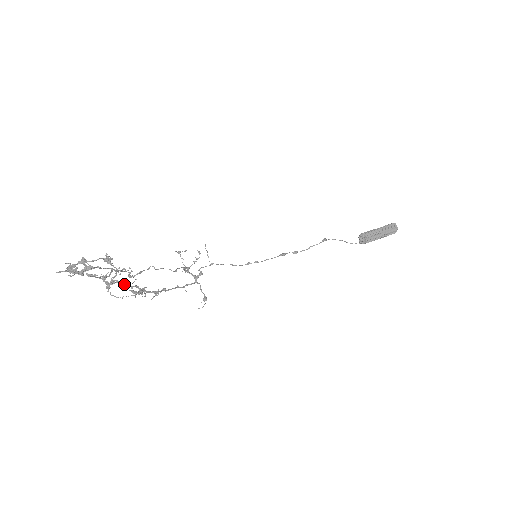
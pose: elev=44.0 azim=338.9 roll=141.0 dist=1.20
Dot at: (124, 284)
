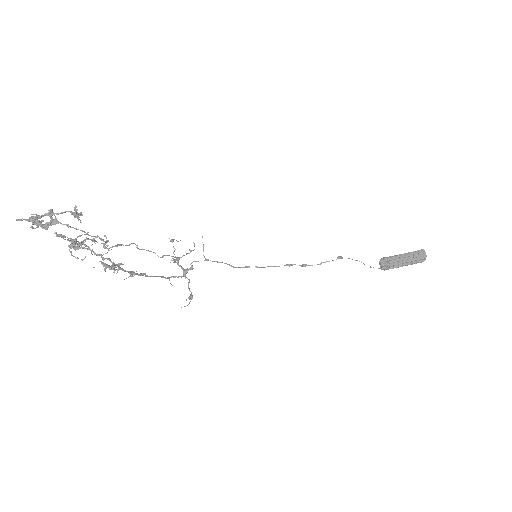
Dot at: occluded
